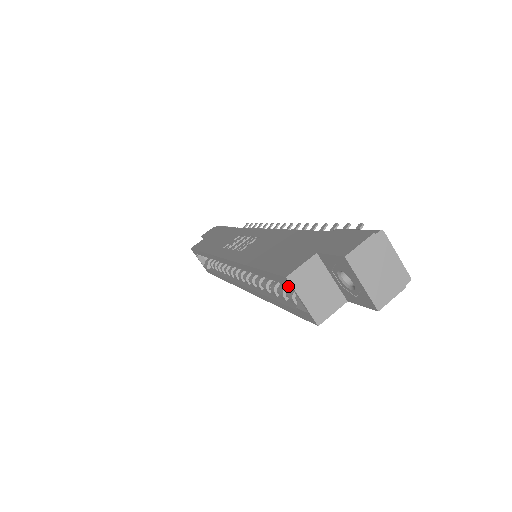
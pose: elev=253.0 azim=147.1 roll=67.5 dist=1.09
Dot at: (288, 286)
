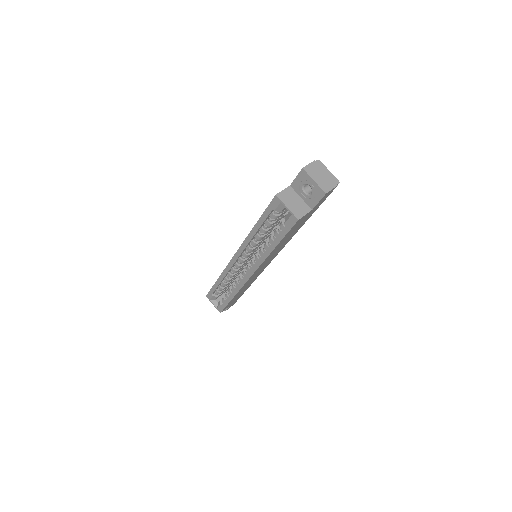
Dot at: (278, 203)
